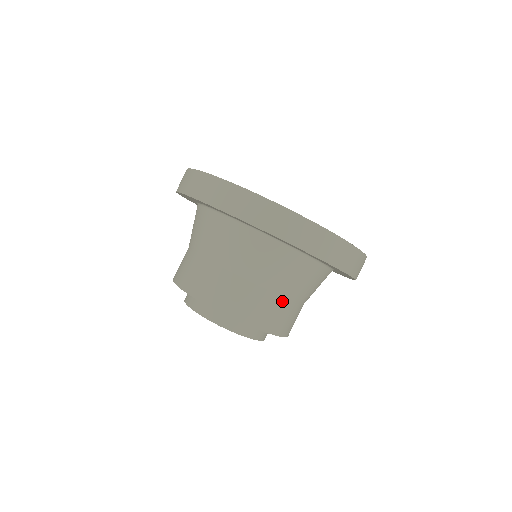
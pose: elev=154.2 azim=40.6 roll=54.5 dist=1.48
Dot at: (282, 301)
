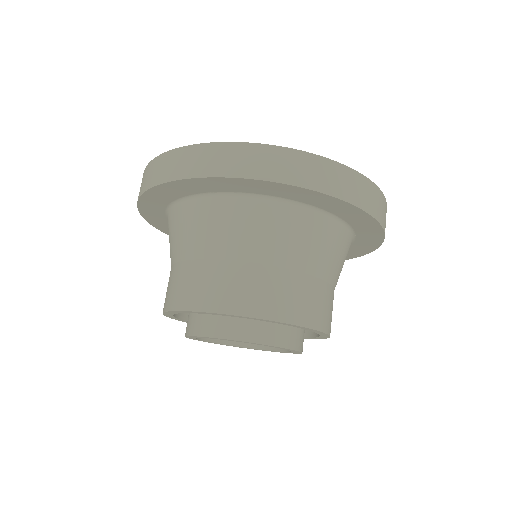
Dot at: (333, 294)
